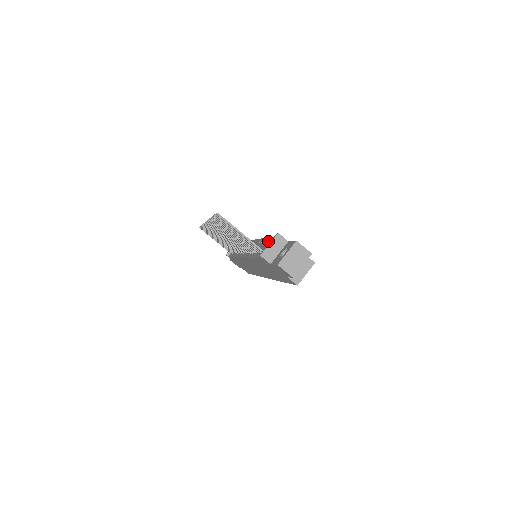
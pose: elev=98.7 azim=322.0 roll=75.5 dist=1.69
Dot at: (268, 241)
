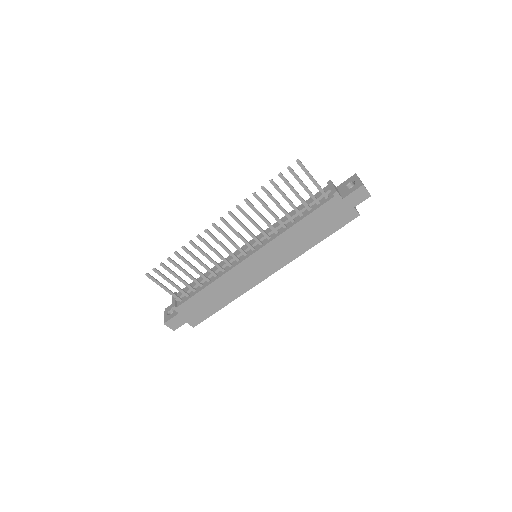
Dot at: occluded
